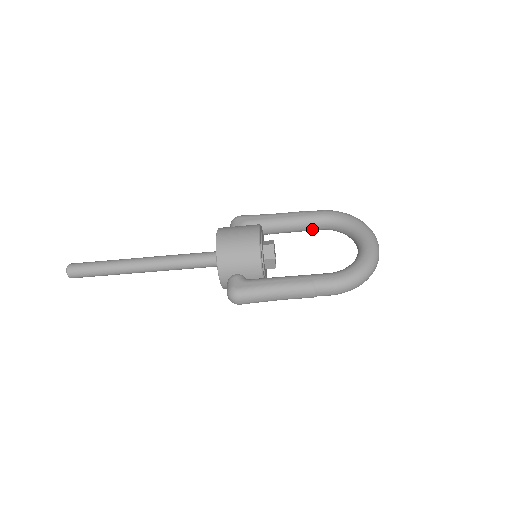
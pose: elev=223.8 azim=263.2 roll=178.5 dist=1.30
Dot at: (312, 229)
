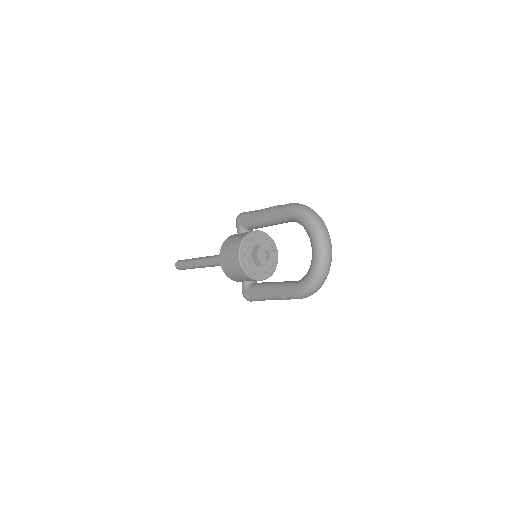
Dot at: (287, 222)
